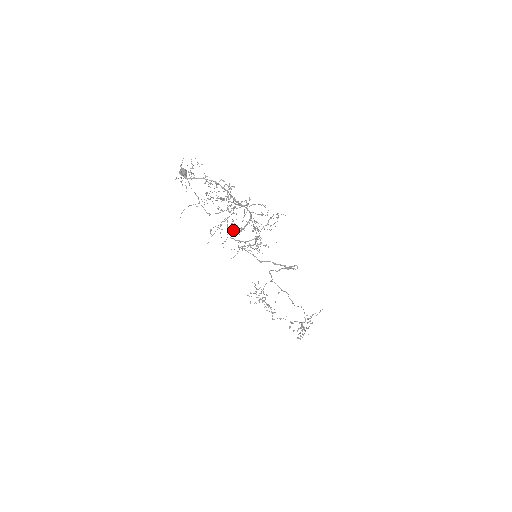
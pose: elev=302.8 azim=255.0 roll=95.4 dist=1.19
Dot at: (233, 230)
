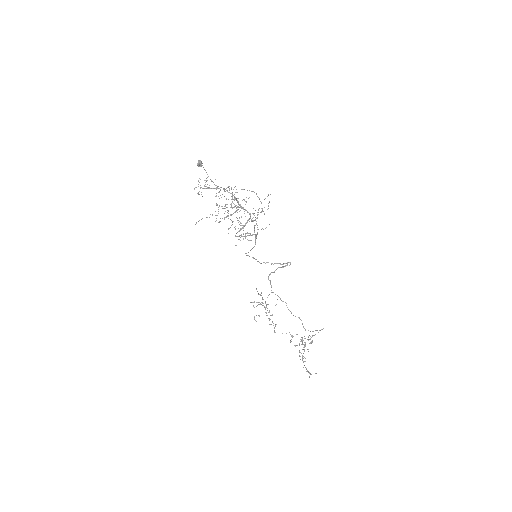
Dot at: occluded
